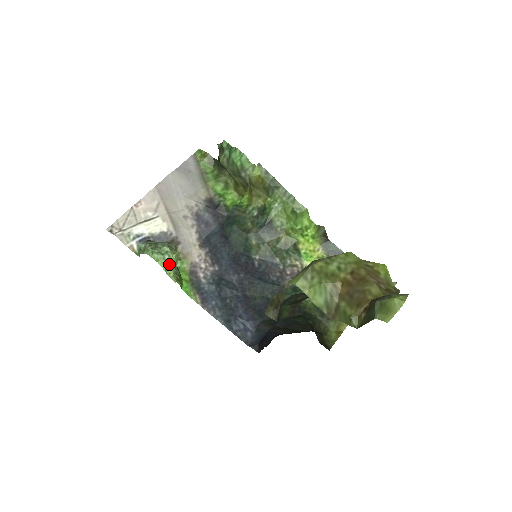
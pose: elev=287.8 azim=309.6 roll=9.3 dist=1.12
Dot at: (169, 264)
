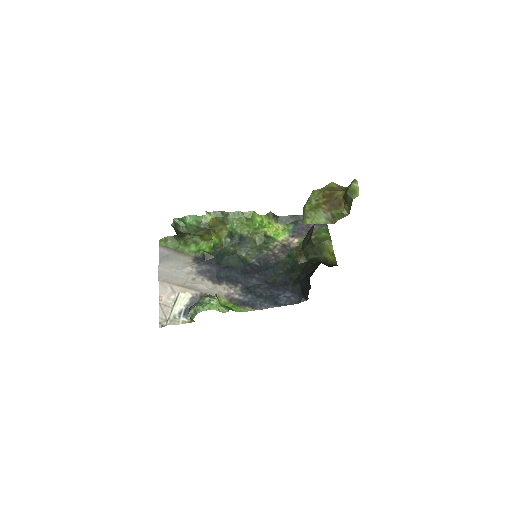
Dot at: (217, 305)
